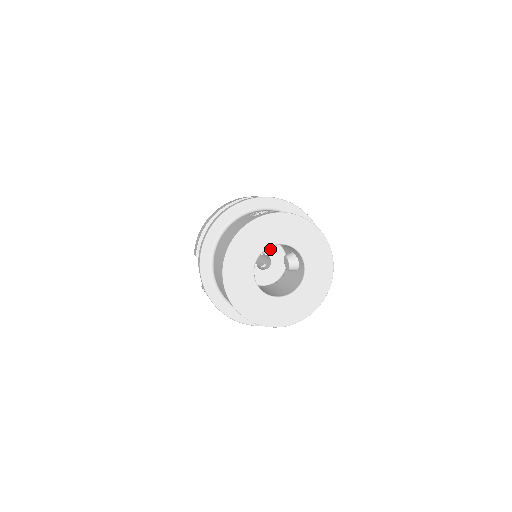
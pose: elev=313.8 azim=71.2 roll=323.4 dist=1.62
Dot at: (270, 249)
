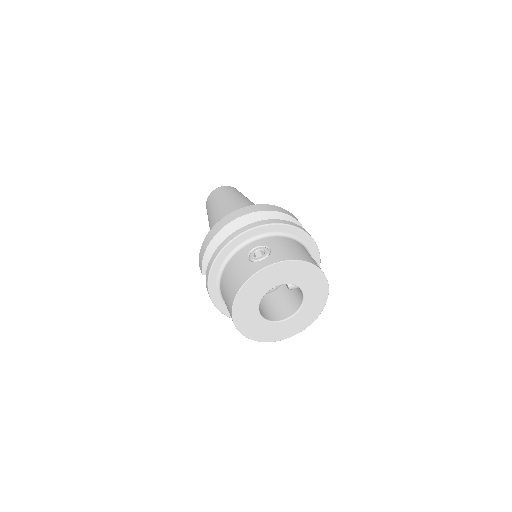
Dot at: occluded
